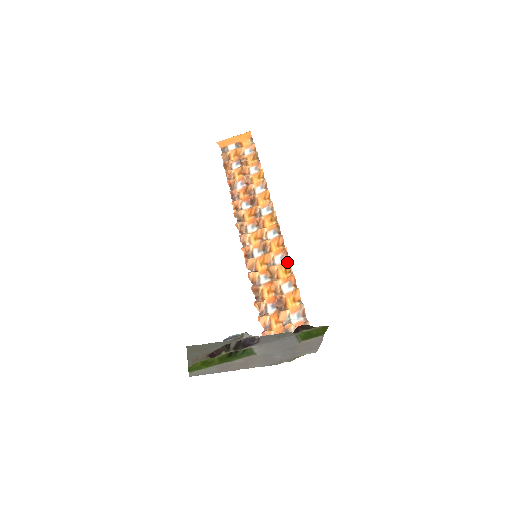
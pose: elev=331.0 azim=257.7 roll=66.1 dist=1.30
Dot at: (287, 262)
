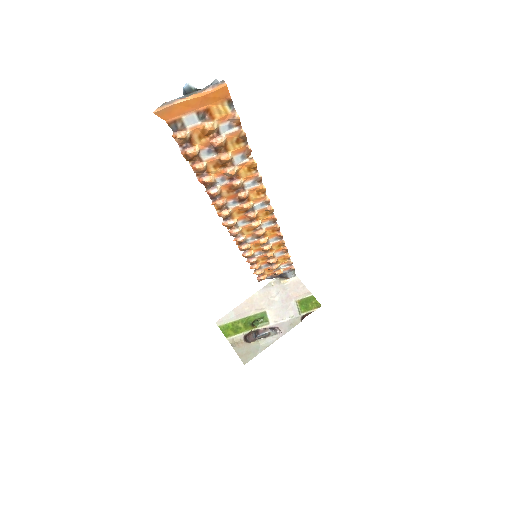
Dot at: (281, 241)
